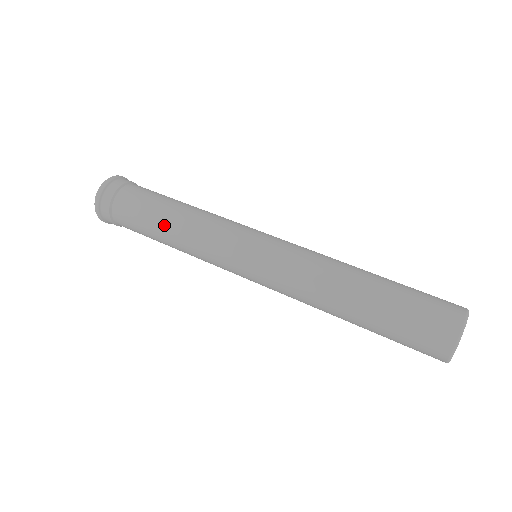
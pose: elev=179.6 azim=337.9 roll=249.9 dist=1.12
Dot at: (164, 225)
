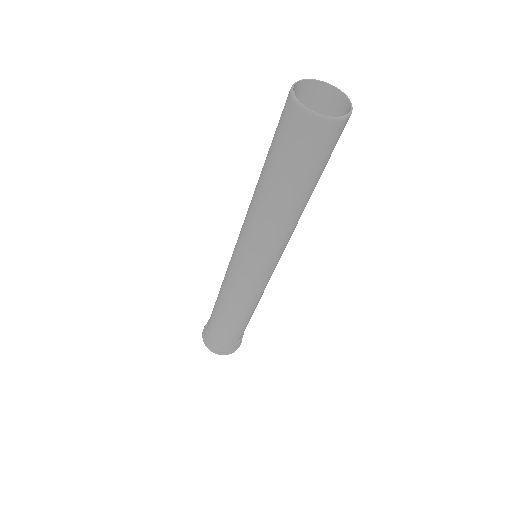
Dot at: (217, 304)
